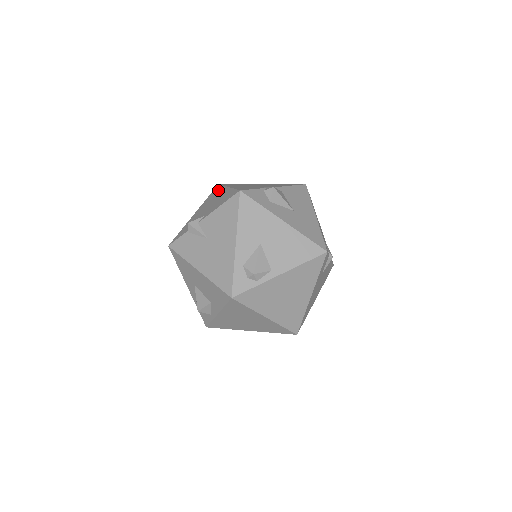
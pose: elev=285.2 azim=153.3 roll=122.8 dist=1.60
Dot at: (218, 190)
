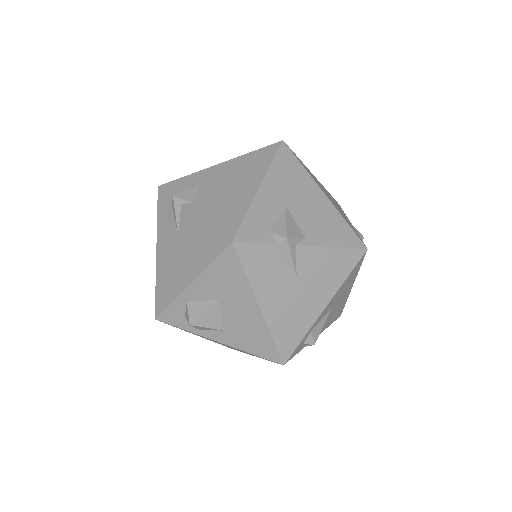
Dot at: (298, 171)
